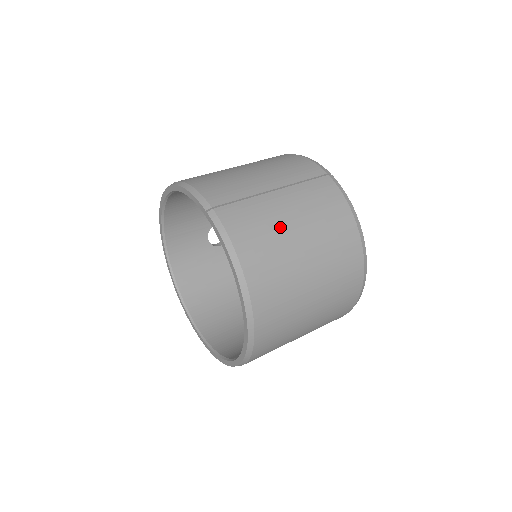
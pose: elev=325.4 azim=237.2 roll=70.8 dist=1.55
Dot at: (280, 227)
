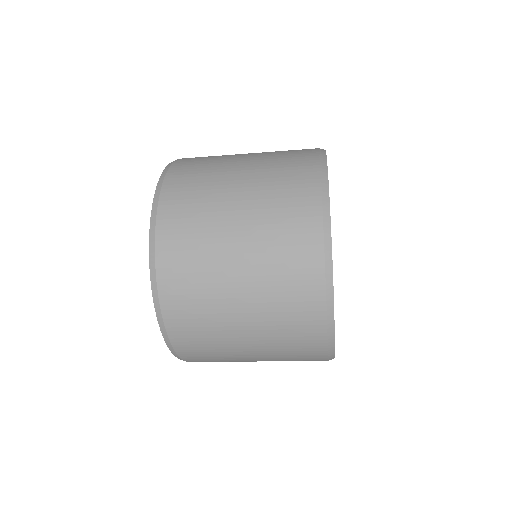
Dot at: occluded
